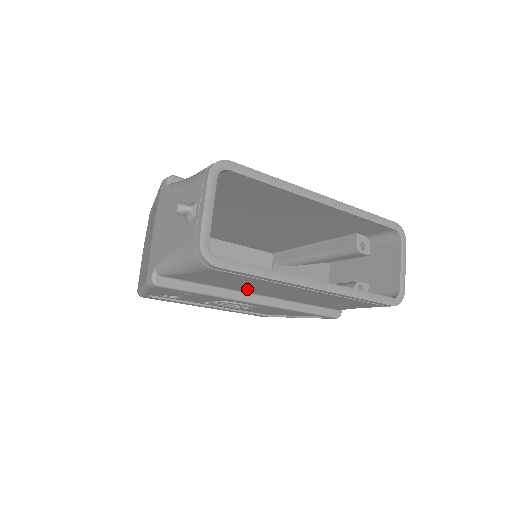
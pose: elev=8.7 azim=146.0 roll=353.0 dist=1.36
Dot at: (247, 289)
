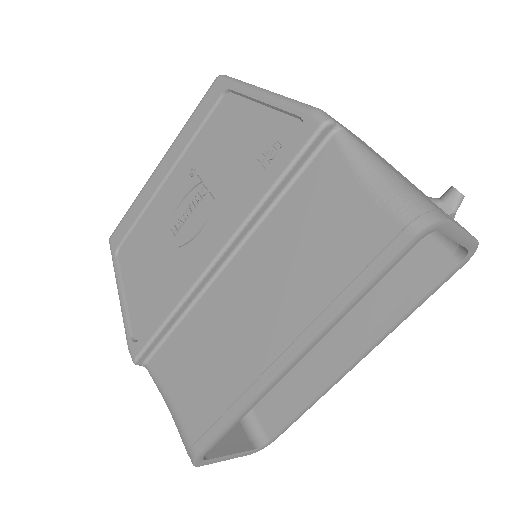
Dot at: occluded
